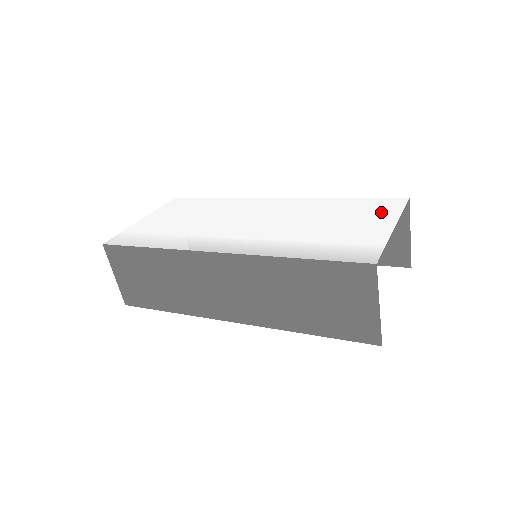
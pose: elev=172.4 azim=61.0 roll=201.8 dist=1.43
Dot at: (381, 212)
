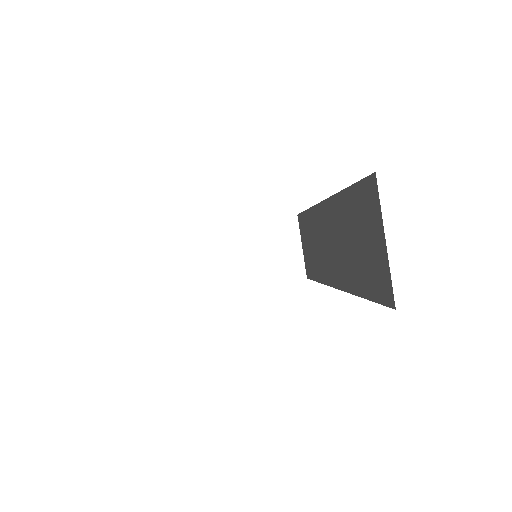
Dot at: occluded
